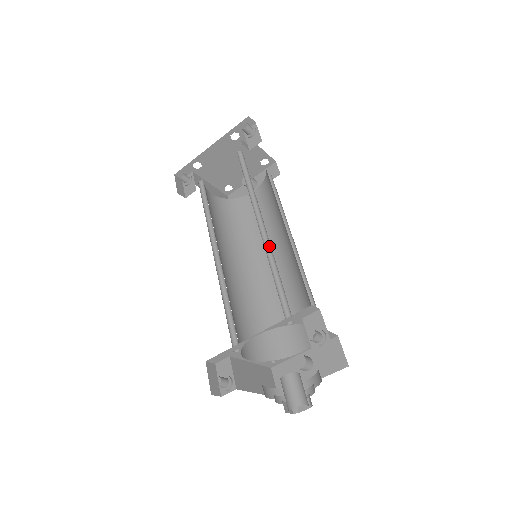
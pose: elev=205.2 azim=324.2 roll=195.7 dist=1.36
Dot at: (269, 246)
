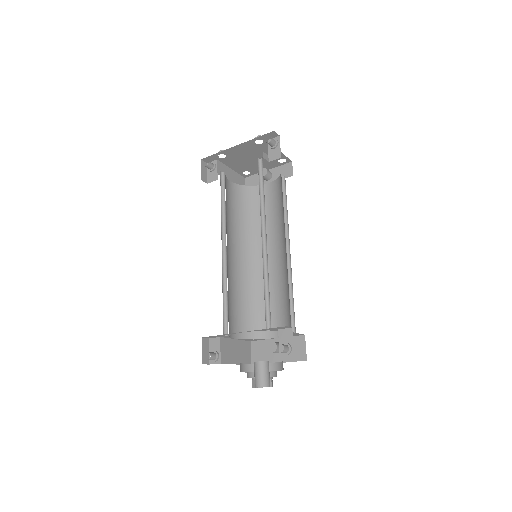
Dot at: (267, 260)
